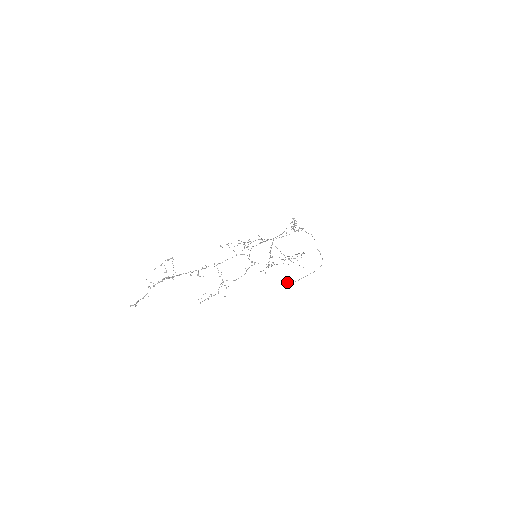
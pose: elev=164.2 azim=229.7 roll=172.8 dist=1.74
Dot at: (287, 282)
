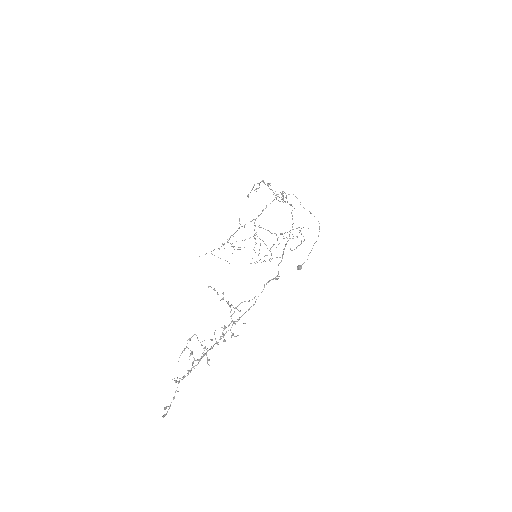
Dot at: (298, 268)
